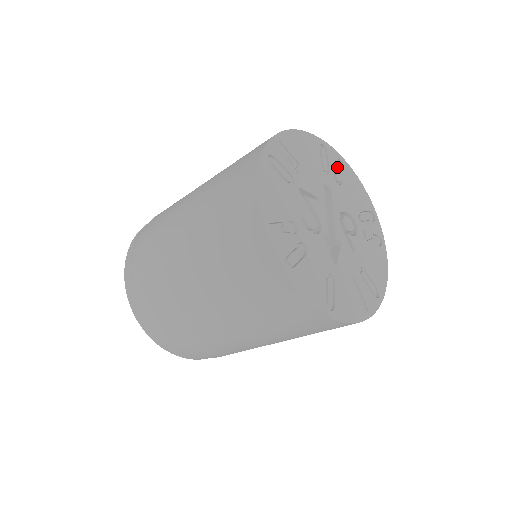
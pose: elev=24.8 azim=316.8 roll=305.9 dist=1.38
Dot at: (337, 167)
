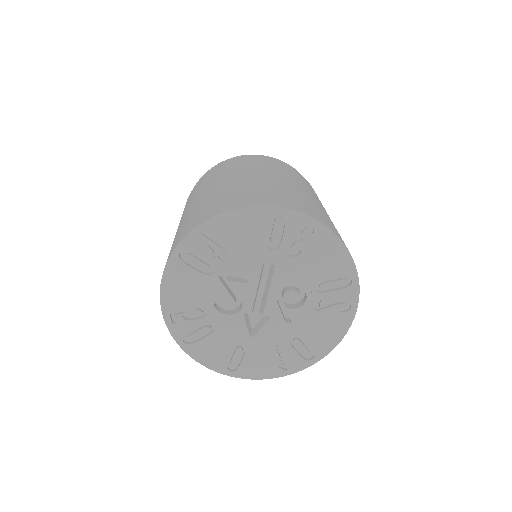
Dot at: (300, 234)
